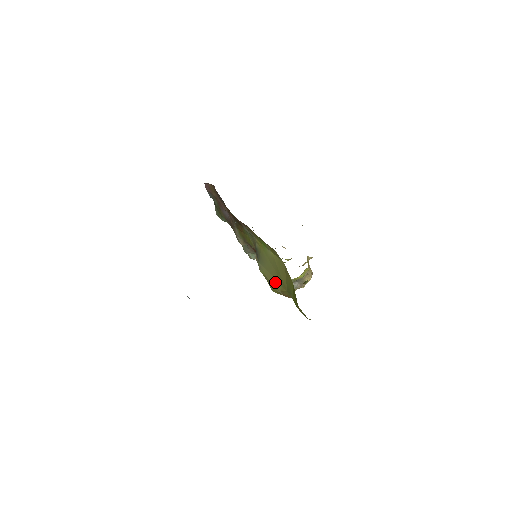
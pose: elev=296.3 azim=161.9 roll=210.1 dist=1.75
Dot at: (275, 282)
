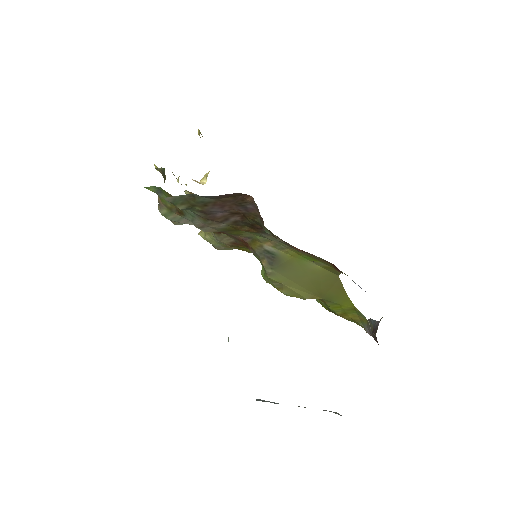
Dot at: (301, 290)
